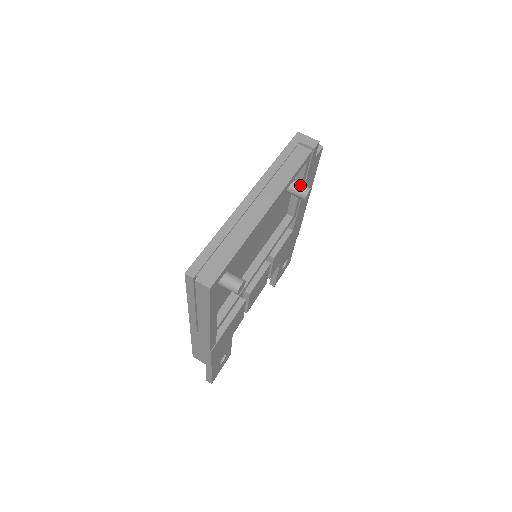
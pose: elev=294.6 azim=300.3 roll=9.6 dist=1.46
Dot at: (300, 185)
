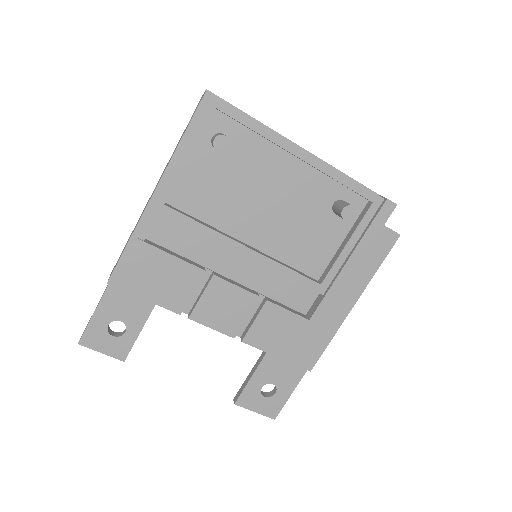
Dot at: occluded
